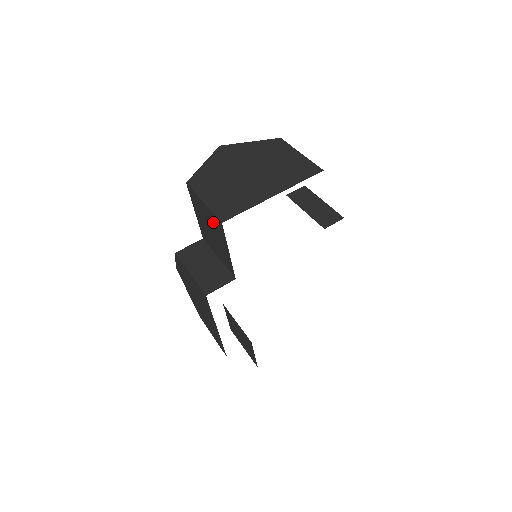
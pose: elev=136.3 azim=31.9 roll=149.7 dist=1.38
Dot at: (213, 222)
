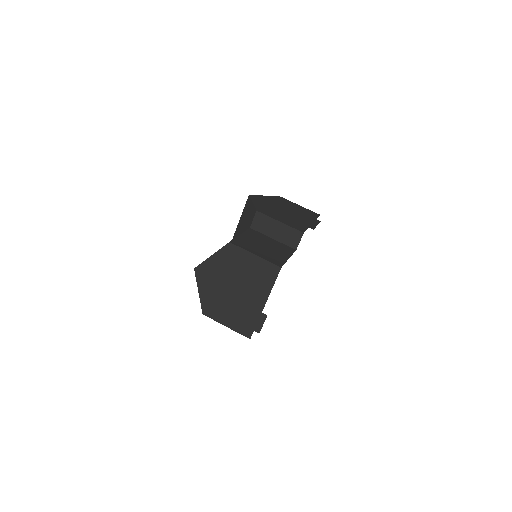
Dot at: occluded
